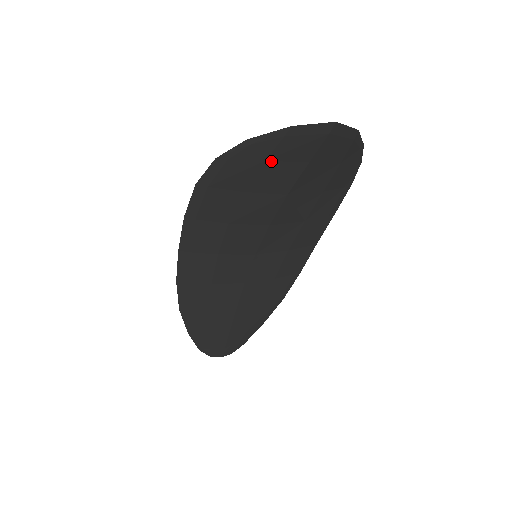
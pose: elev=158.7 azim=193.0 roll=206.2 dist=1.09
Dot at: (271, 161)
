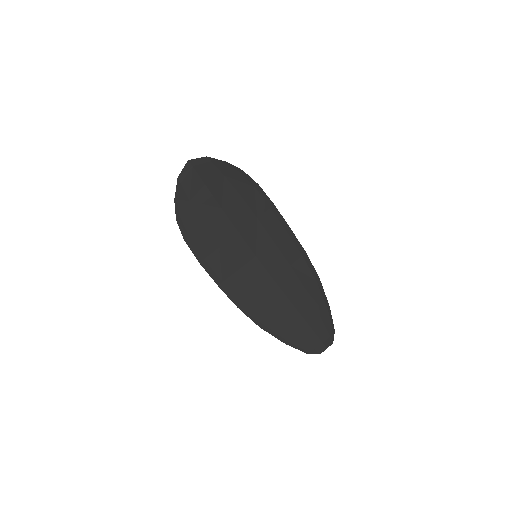
Dot at: (192, 199)
